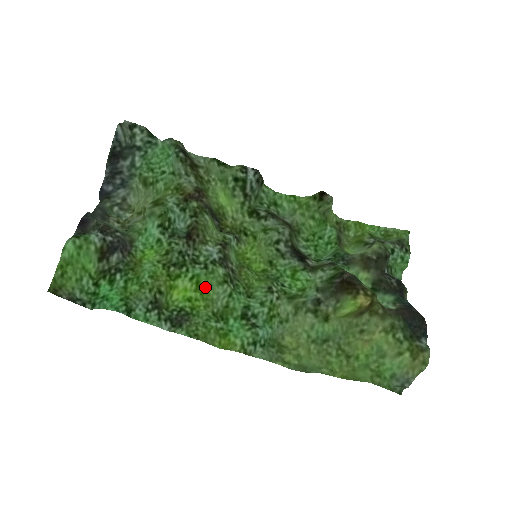
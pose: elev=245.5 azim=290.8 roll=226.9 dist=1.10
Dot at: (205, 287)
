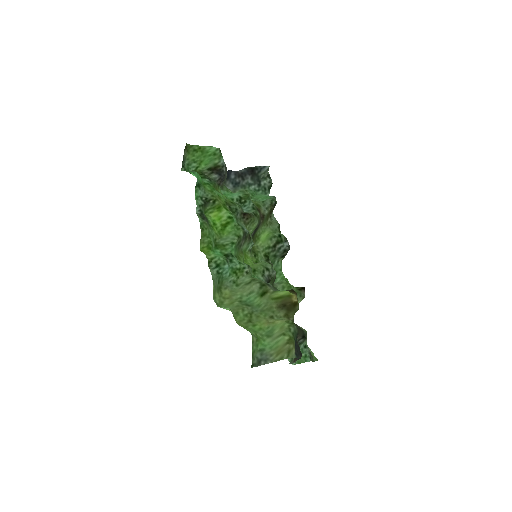
Dot at: (227, 230)
